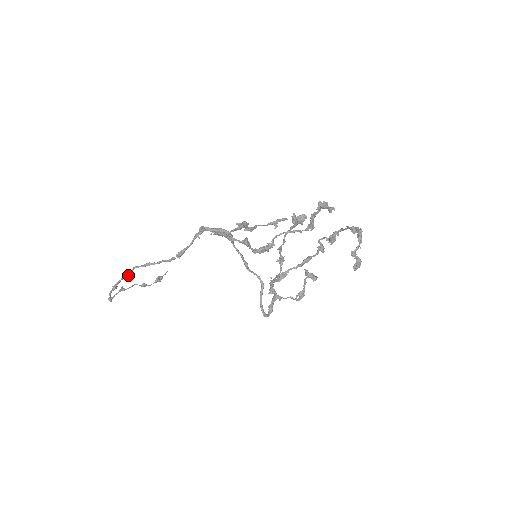
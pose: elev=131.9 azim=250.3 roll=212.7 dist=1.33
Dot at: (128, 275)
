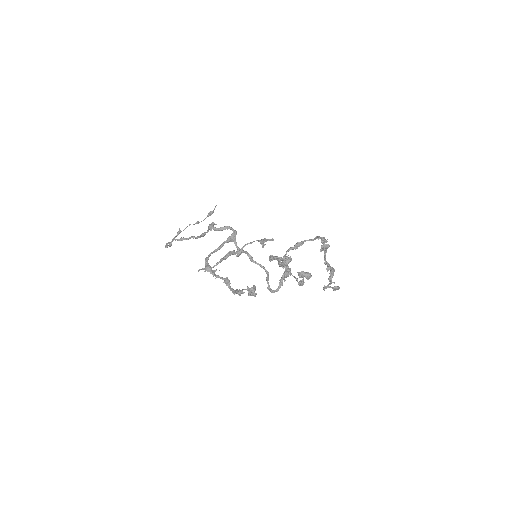
Dot at: (170, 245)
